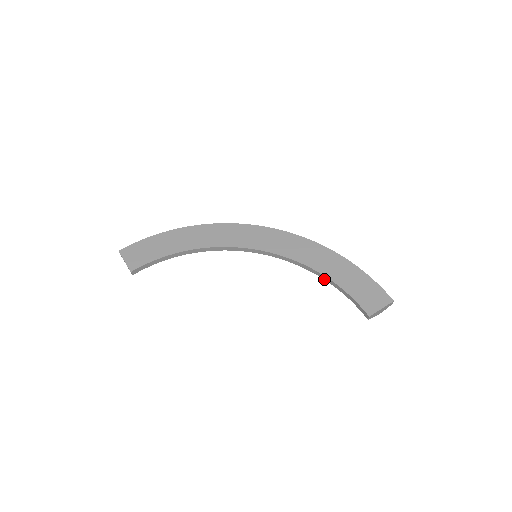
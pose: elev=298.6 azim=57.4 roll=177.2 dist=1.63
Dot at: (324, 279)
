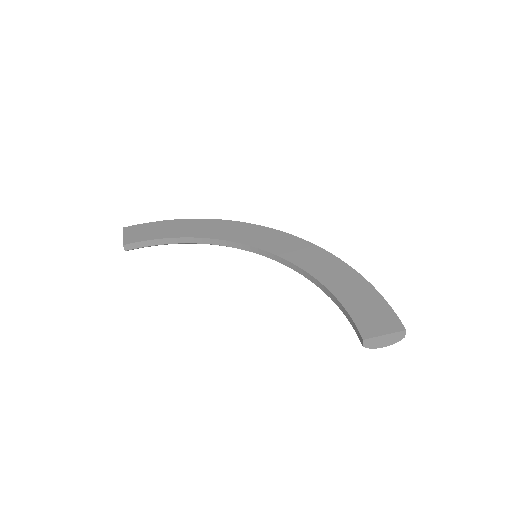
Dot at: (324, 292)
